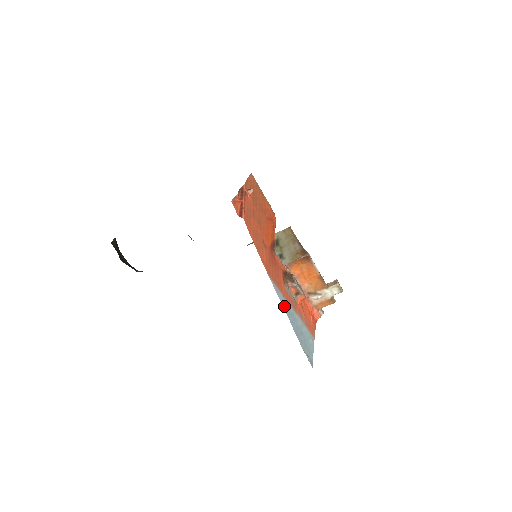
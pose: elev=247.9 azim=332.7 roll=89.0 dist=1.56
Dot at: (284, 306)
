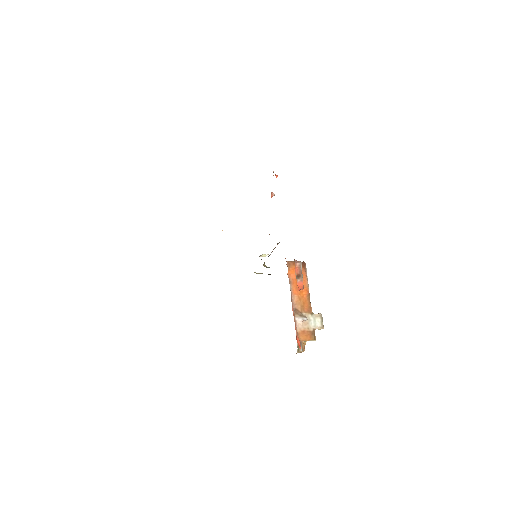
Dot at: occluded
